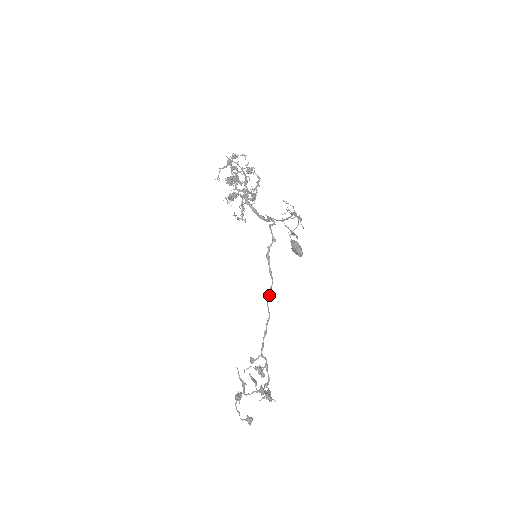
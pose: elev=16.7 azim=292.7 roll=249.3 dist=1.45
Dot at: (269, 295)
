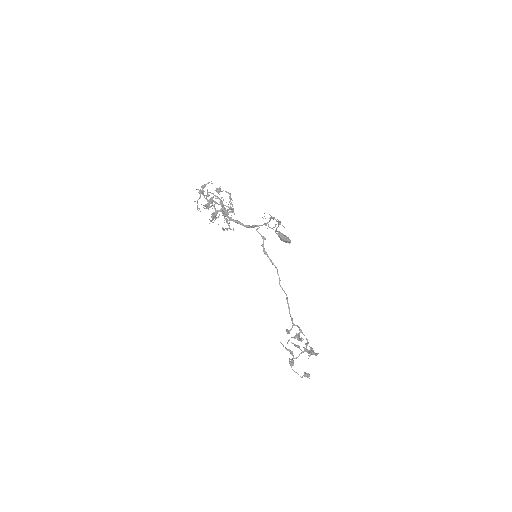
Dot at: (279, 280)
